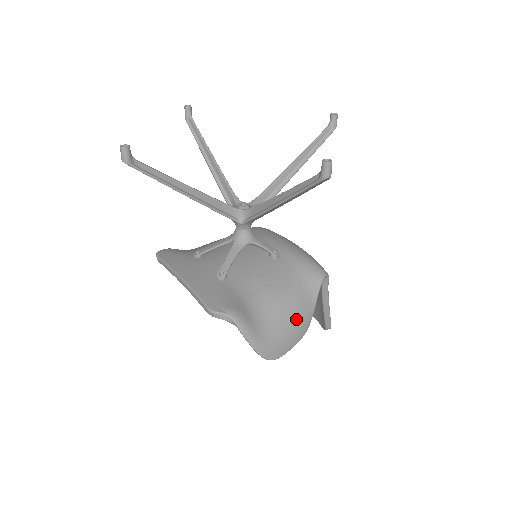
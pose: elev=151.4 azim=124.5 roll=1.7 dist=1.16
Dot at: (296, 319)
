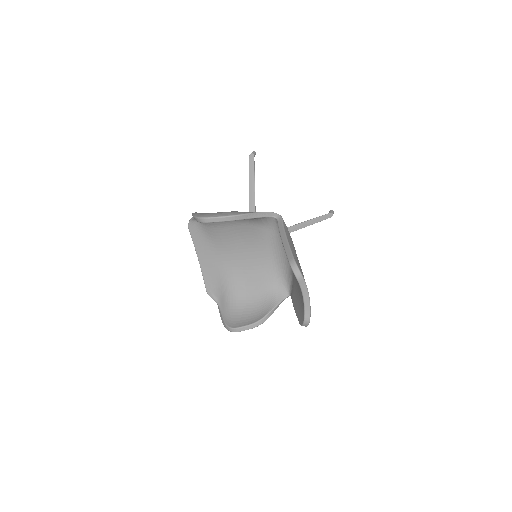
Dot at: occluded
